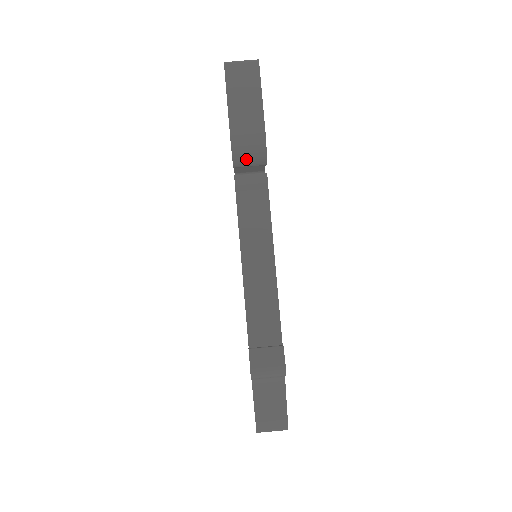
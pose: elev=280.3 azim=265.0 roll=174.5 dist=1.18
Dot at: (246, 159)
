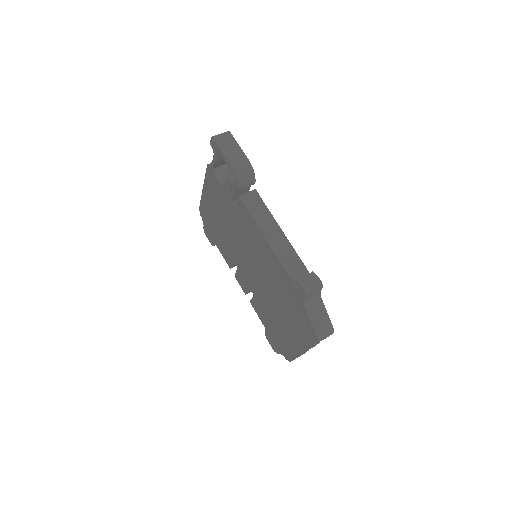
Dot at: (245, 182)
